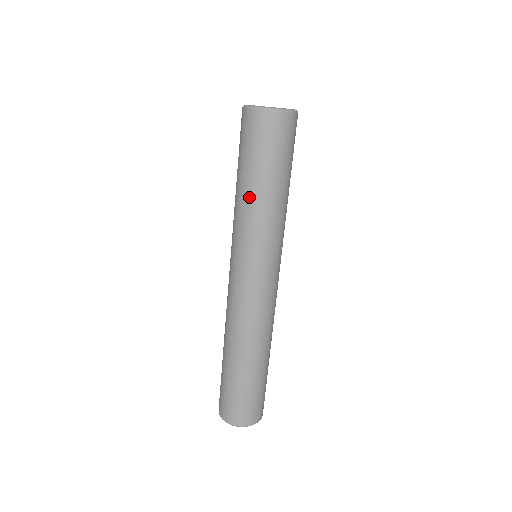
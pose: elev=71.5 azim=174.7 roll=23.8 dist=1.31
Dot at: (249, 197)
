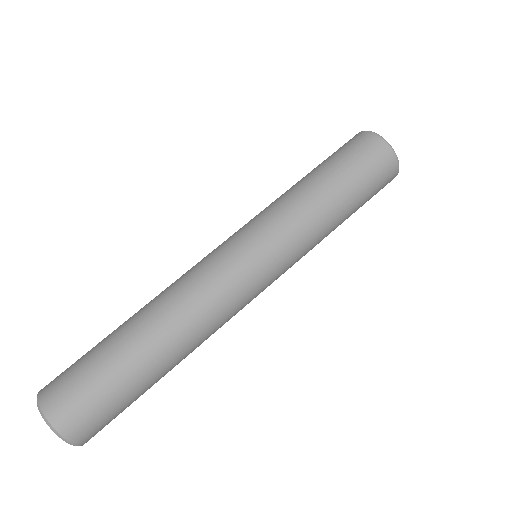
Dot at: (294, 185)
